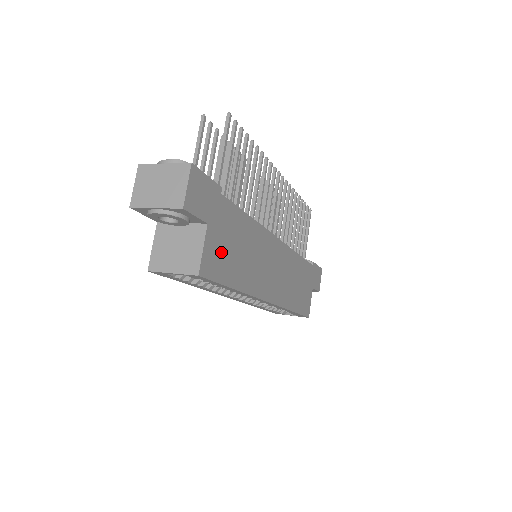
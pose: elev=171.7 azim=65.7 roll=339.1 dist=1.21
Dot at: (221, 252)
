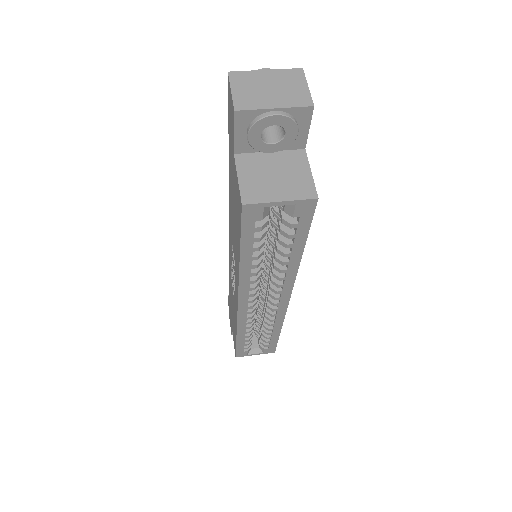
Dot at: occluded
